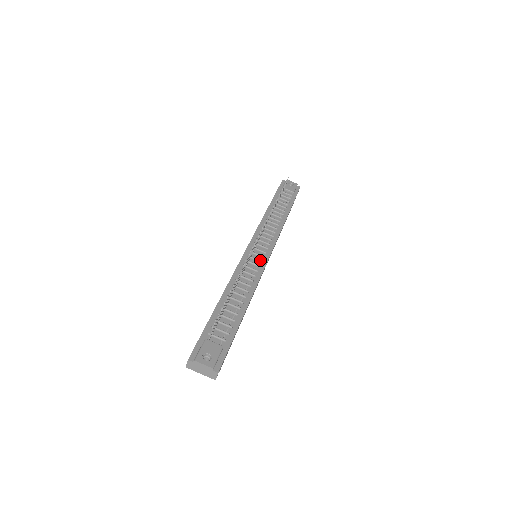
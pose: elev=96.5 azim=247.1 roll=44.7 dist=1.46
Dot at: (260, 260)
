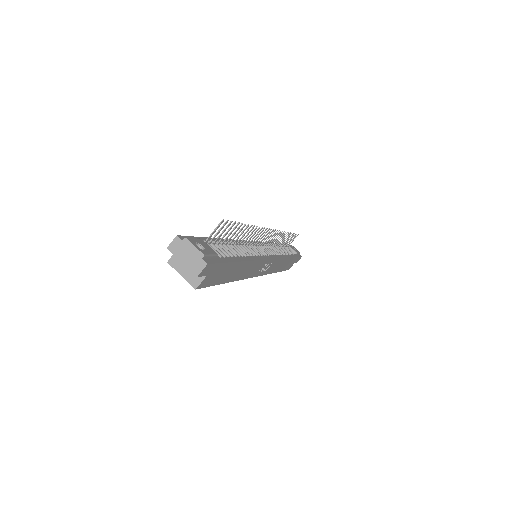
Dot at: occluded
